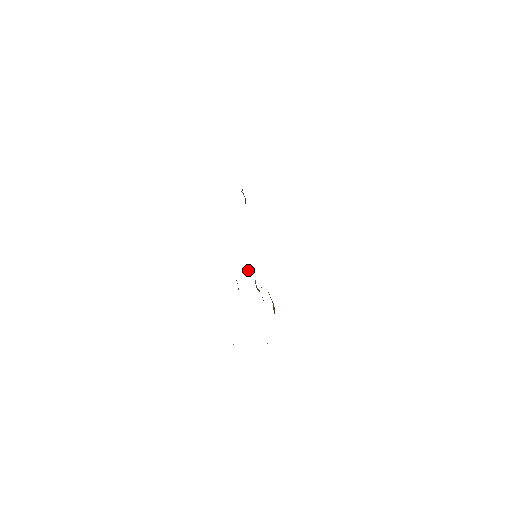
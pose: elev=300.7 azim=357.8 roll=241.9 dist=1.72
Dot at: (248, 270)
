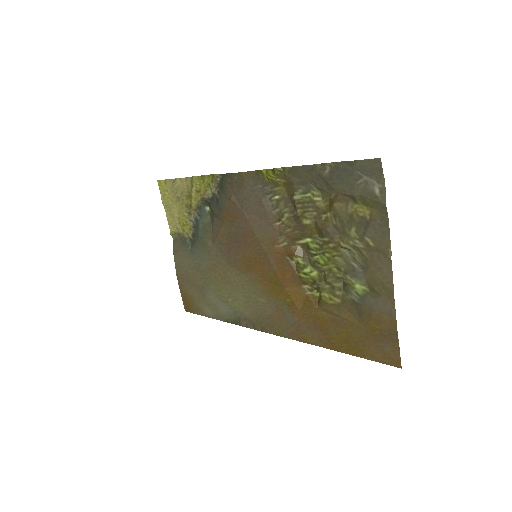
Dot at: (281, 224)
